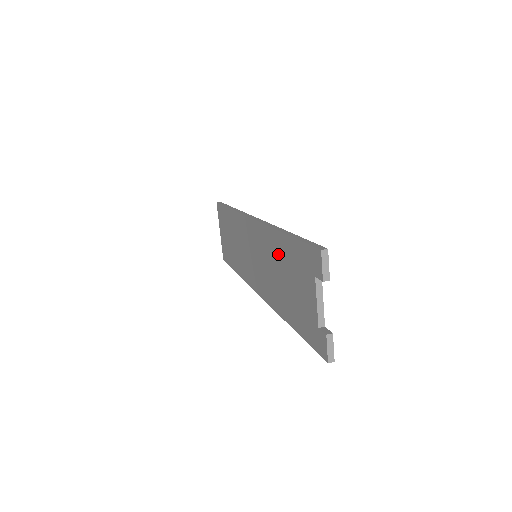
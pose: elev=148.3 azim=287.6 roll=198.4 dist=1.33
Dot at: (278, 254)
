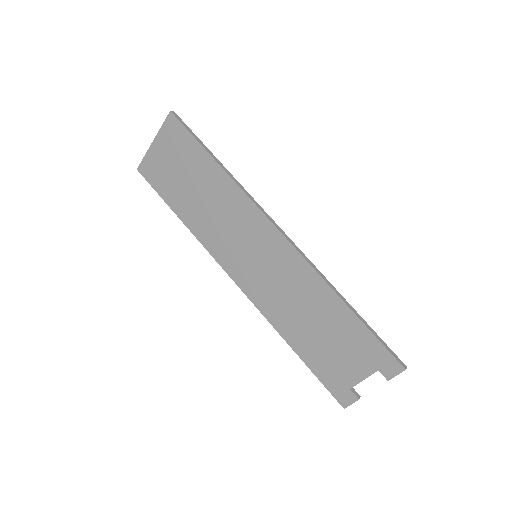
Dot at: (323, 308)
